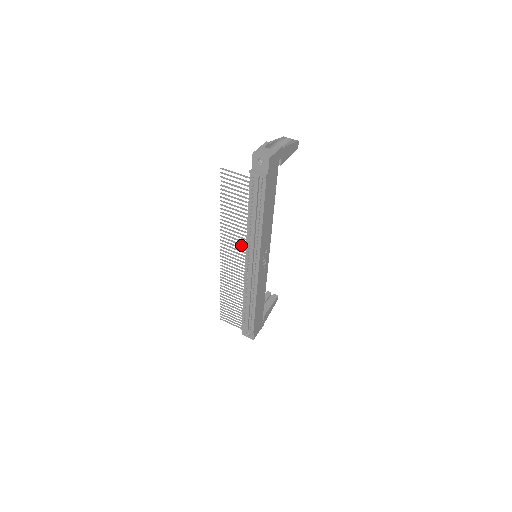
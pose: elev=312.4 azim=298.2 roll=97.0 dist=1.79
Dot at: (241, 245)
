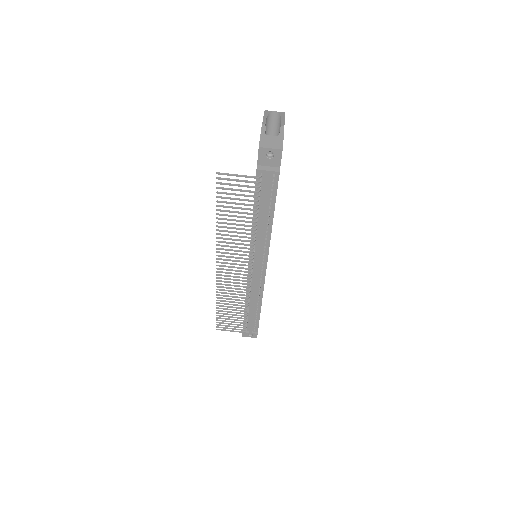
Dot at: (245, 252)
